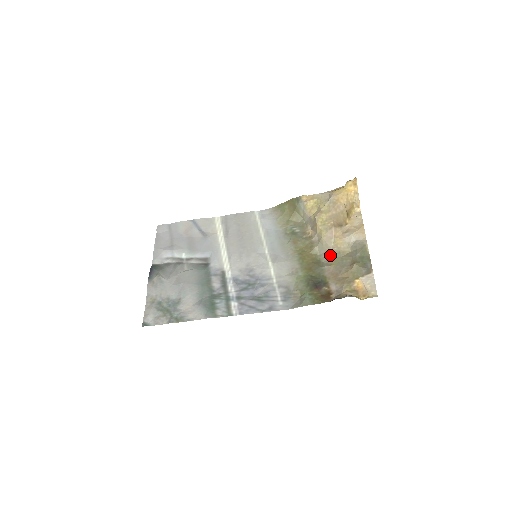
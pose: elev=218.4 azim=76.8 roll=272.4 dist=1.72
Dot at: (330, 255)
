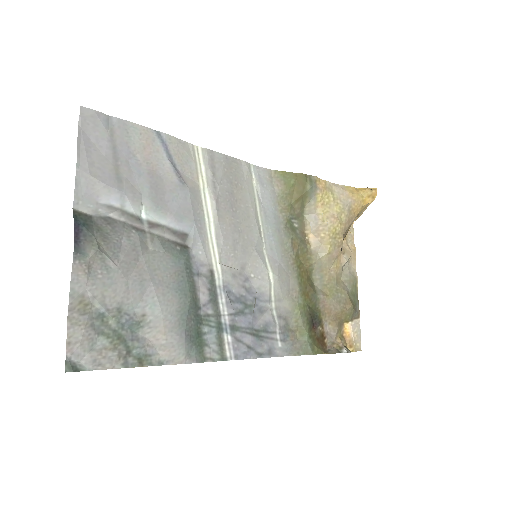
Dot at: (325, 279)
